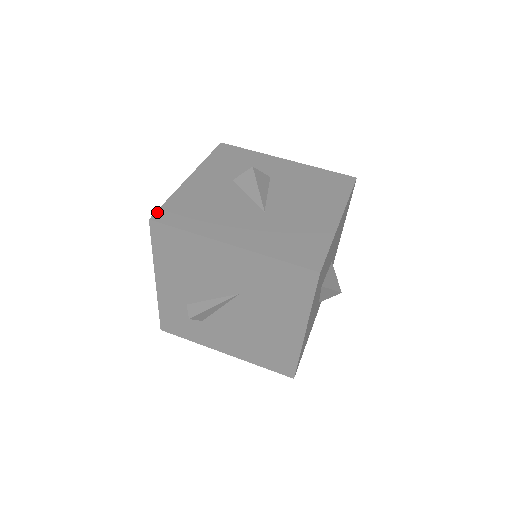
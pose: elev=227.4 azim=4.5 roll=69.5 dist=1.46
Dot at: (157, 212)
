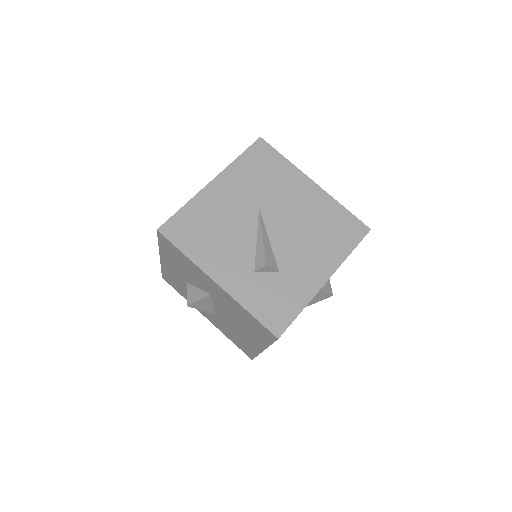
Dot at: (158, 234)
